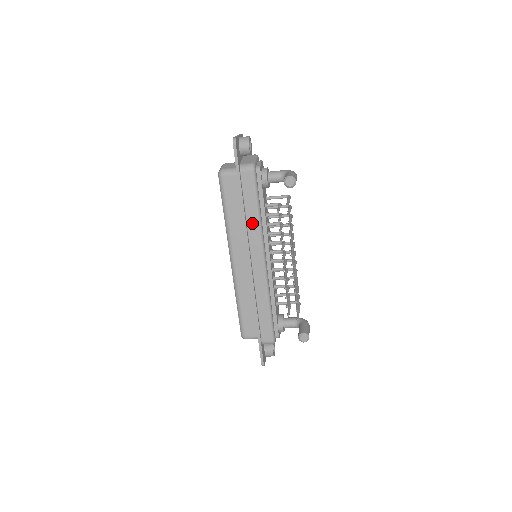
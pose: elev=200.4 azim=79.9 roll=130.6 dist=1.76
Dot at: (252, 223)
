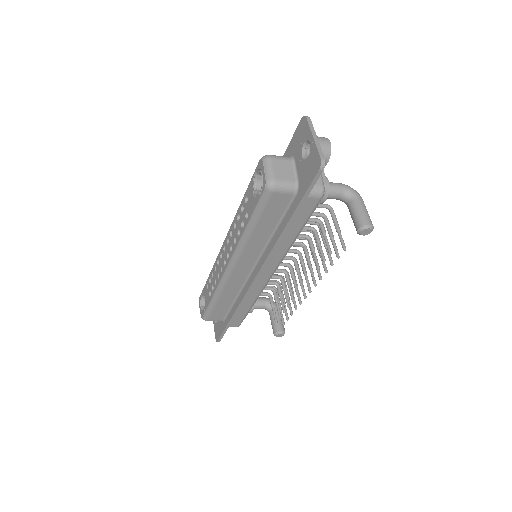
Dot at: (283, 245)
